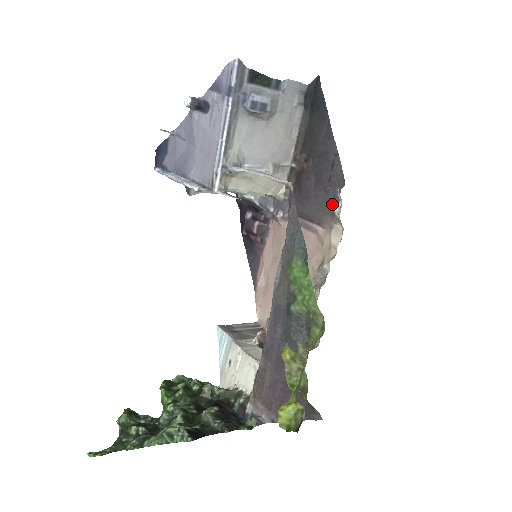
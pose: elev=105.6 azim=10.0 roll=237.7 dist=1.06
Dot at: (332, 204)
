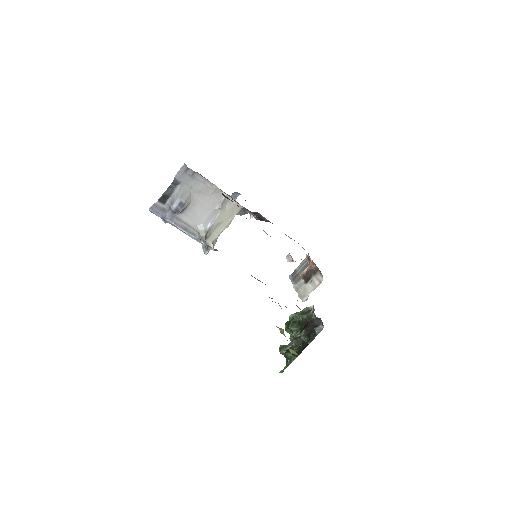
Dot at: occluded
